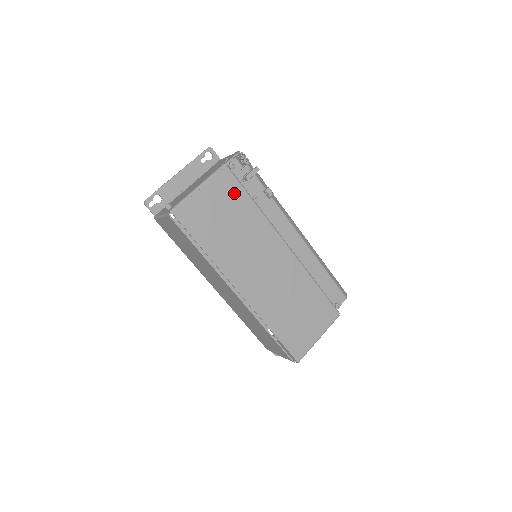
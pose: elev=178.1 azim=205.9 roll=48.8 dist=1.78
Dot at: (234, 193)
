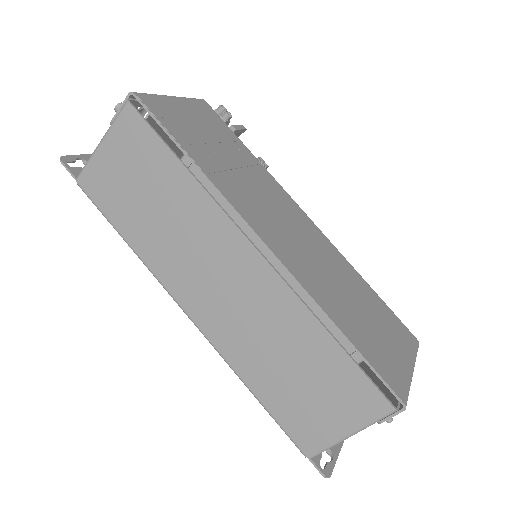
Dot at: (222, 128)
